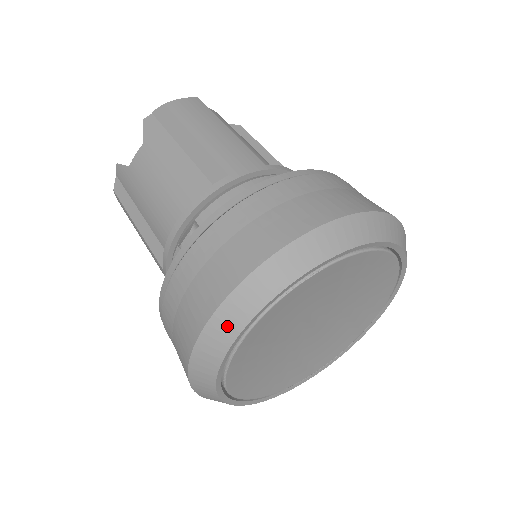
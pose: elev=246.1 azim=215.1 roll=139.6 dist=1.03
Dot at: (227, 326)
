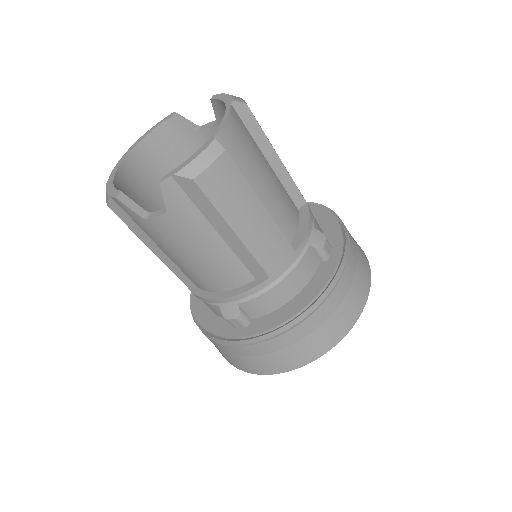
Dot at: occluded
